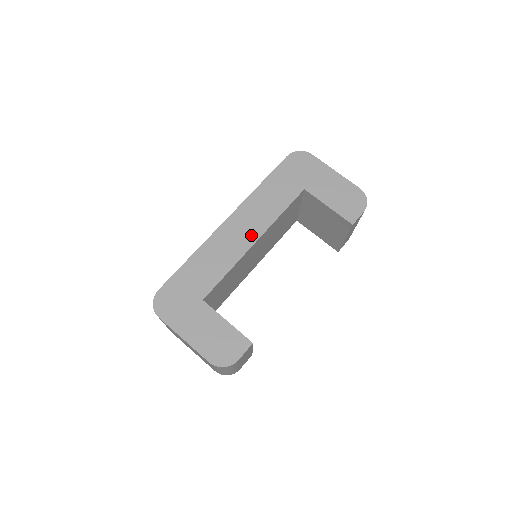
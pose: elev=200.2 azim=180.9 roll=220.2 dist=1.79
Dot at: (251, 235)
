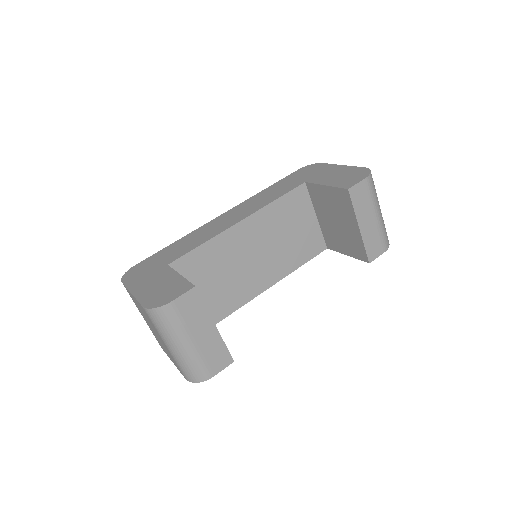
Dot at: (238, 218)
